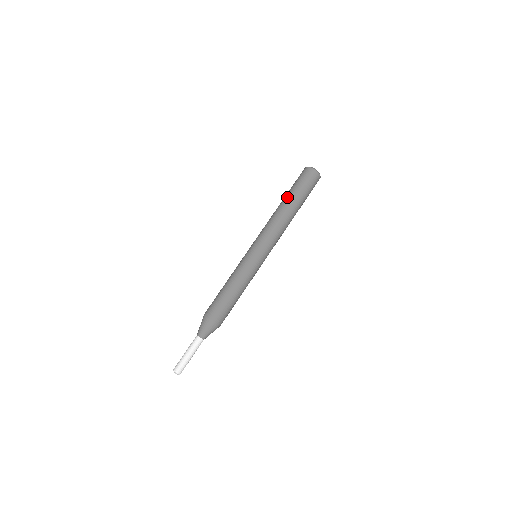
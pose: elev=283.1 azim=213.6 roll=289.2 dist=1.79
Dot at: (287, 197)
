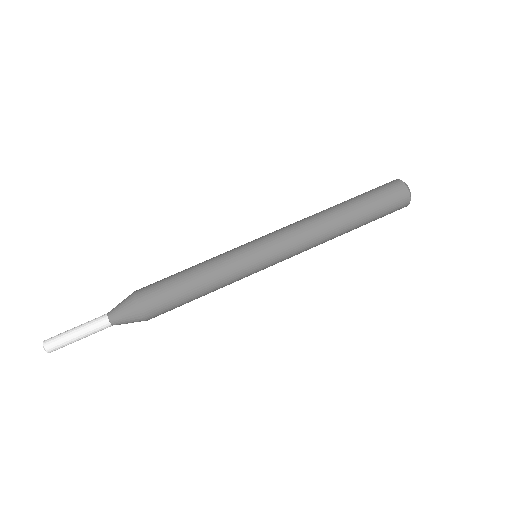
Dot at: (344, 201)
